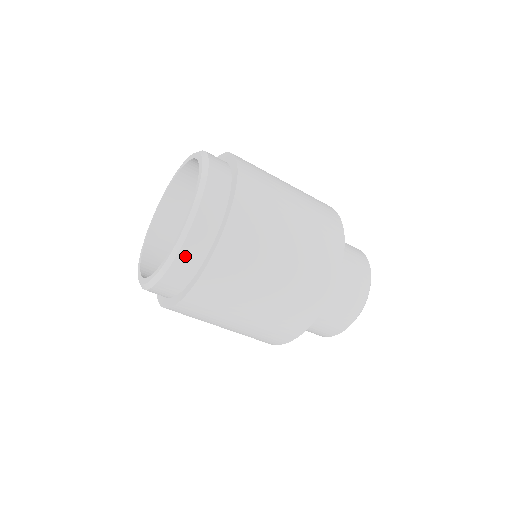
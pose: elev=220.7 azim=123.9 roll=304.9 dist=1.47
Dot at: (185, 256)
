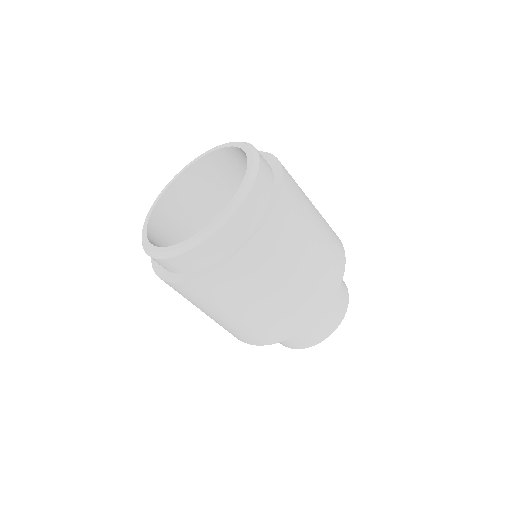
Dot at: (262, 175)
